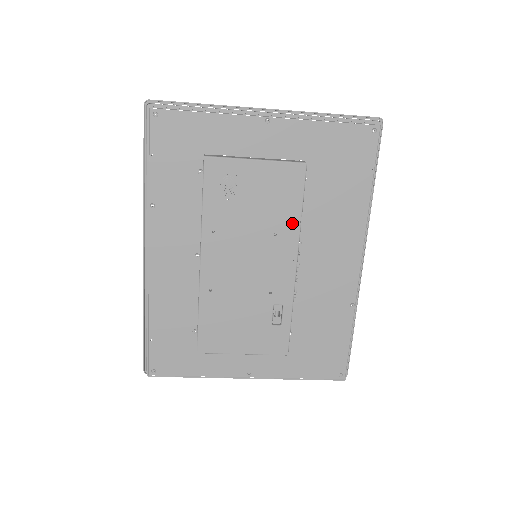
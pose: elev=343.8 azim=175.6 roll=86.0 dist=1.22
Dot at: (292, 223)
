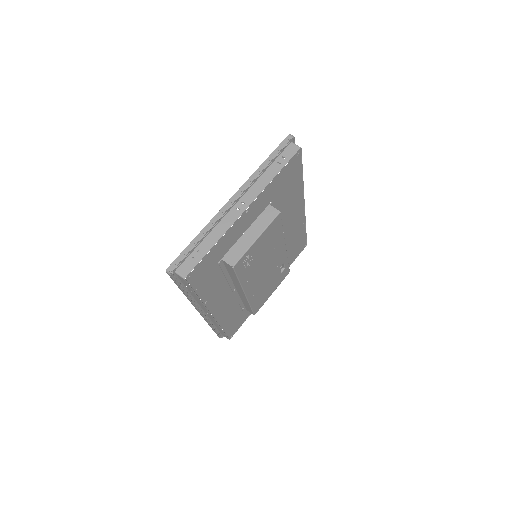
Dot at: (280, 237)
